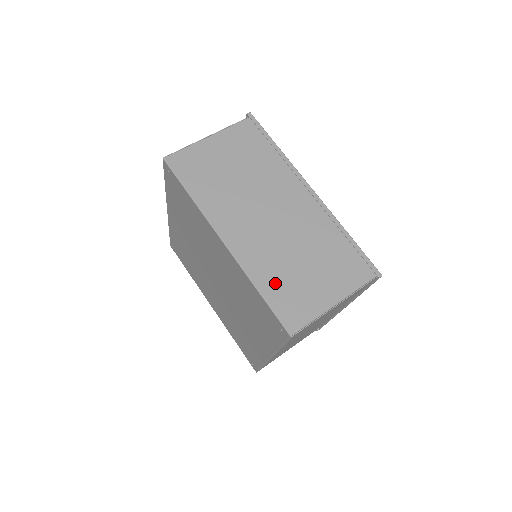
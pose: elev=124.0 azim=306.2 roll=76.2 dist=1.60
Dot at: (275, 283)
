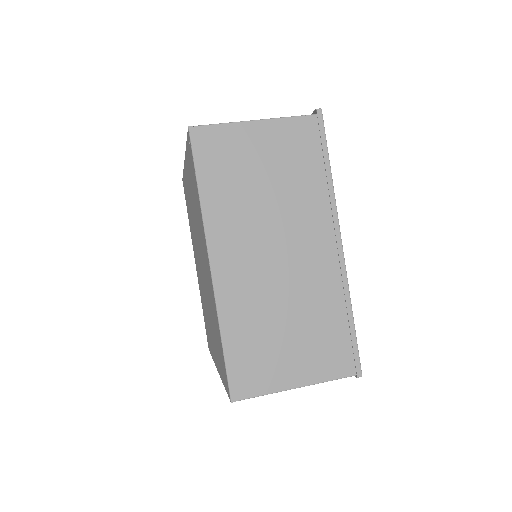
Dot at: occluded
